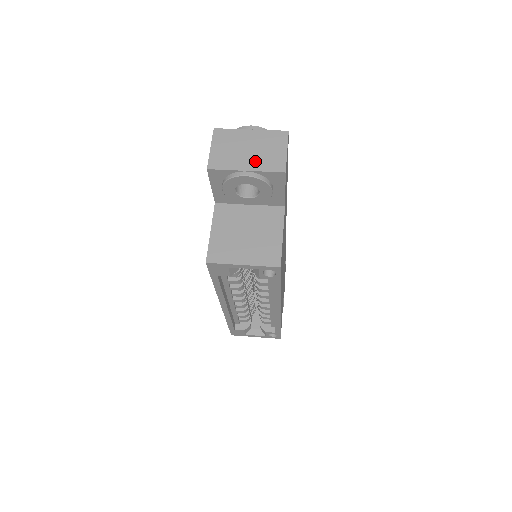
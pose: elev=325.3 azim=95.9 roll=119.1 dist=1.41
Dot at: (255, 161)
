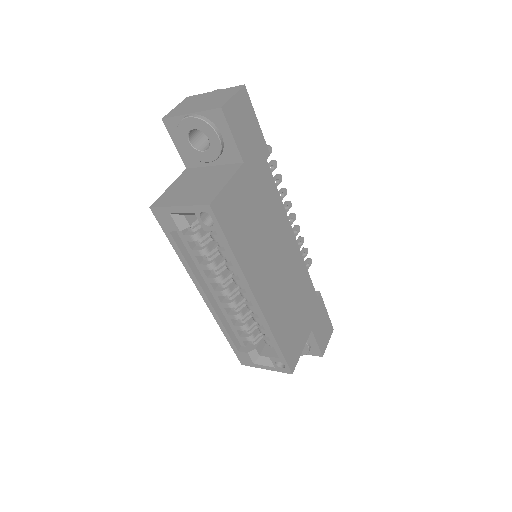
Dot at: (202, 107)
